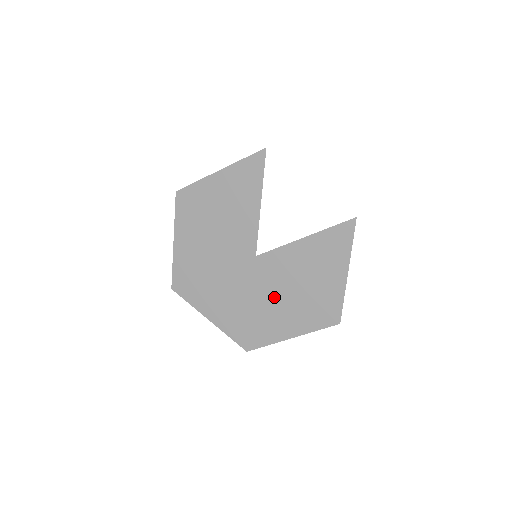
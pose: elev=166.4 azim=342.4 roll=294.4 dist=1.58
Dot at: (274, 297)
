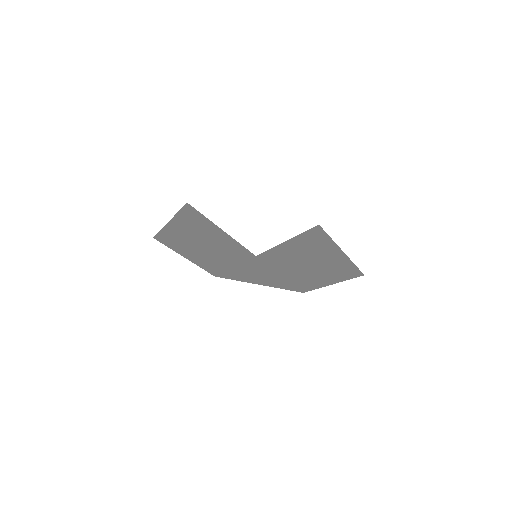
Dot at: (295, 271)
